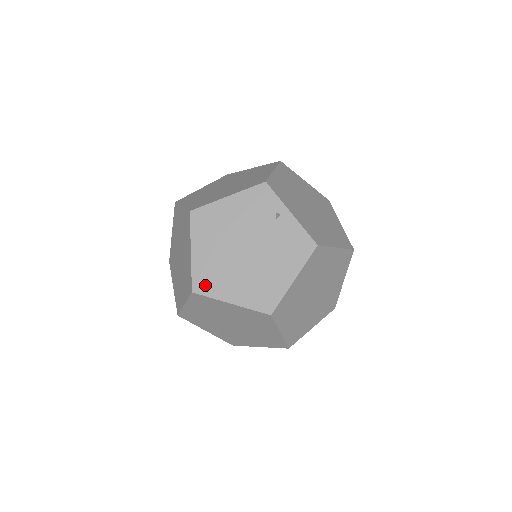
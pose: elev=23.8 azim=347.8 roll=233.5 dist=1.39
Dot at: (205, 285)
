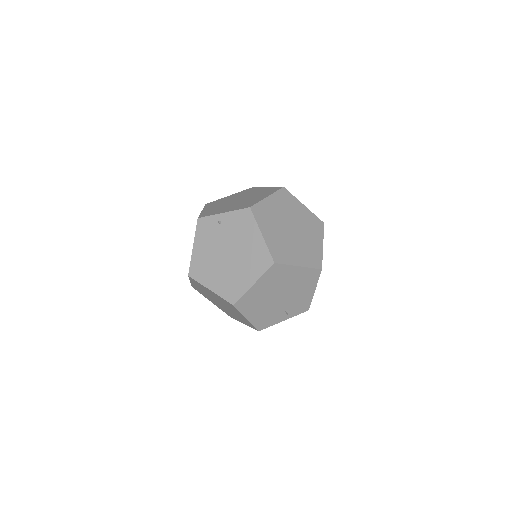
Dot at: (234, 294)
